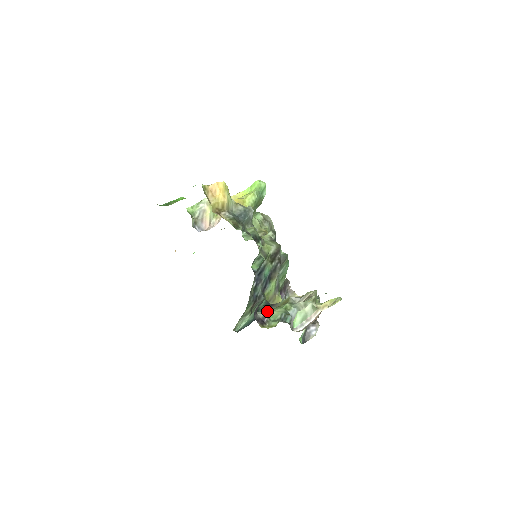
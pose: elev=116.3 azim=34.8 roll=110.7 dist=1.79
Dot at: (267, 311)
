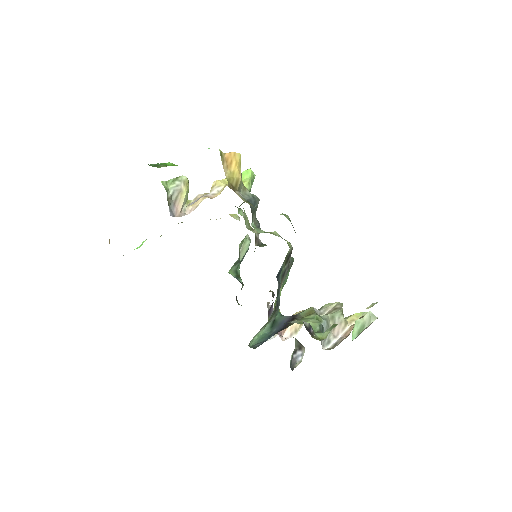
Dot at: (300, 321)
